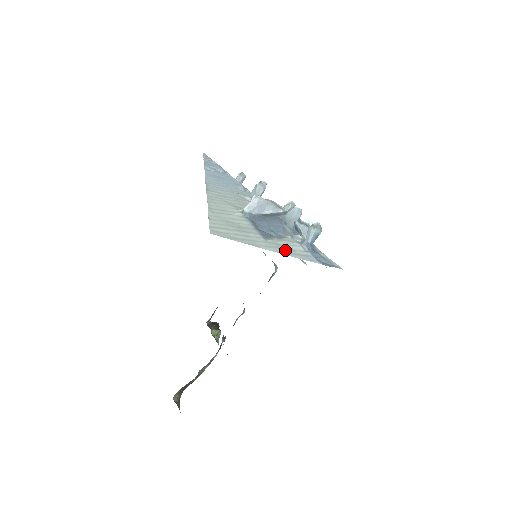
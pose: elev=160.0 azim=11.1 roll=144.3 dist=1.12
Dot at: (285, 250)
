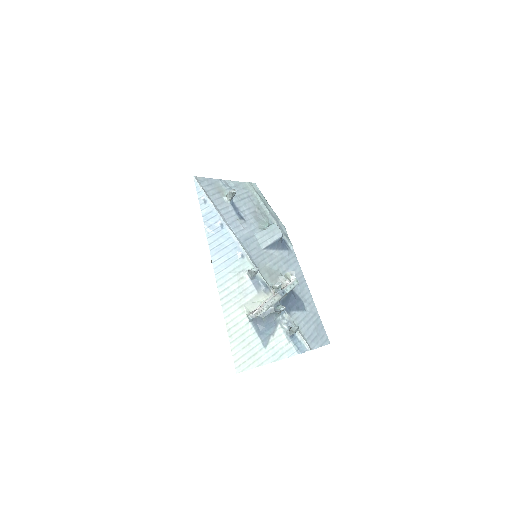
Dot at: (277, 355)
